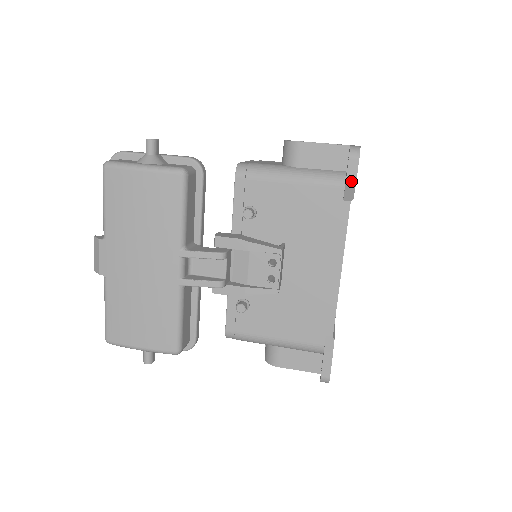
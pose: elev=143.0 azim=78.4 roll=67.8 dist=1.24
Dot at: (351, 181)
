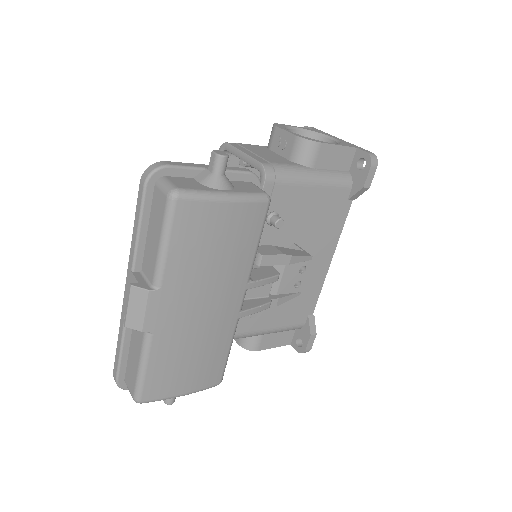
Dot at: (367, 186)
